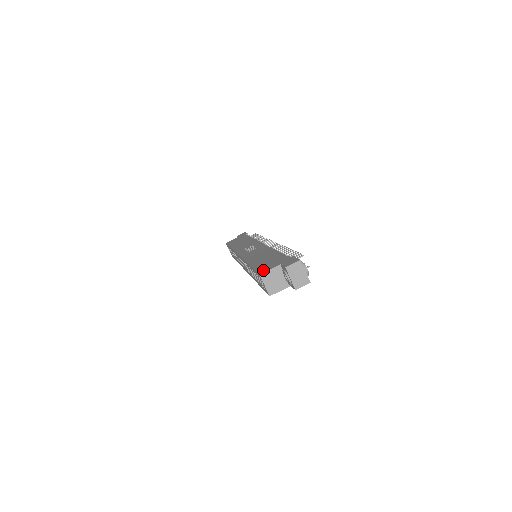
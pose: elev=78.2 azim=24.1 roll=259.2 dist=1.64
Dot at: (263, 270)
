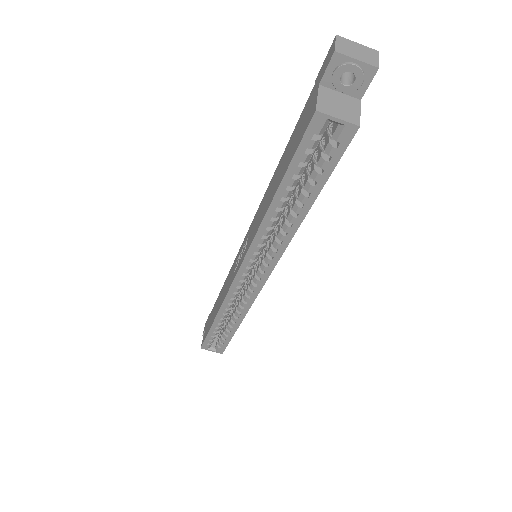
Dot at: (309, 117)
